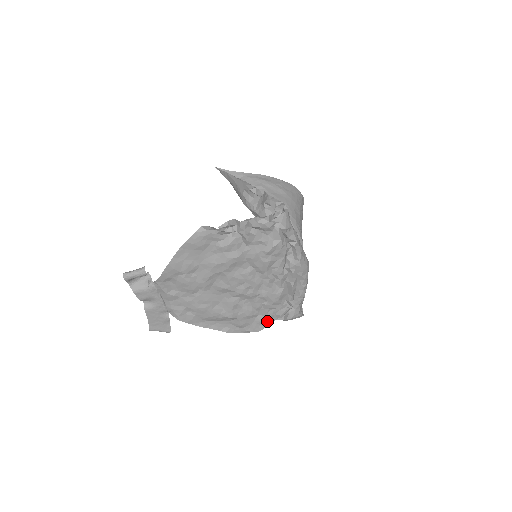
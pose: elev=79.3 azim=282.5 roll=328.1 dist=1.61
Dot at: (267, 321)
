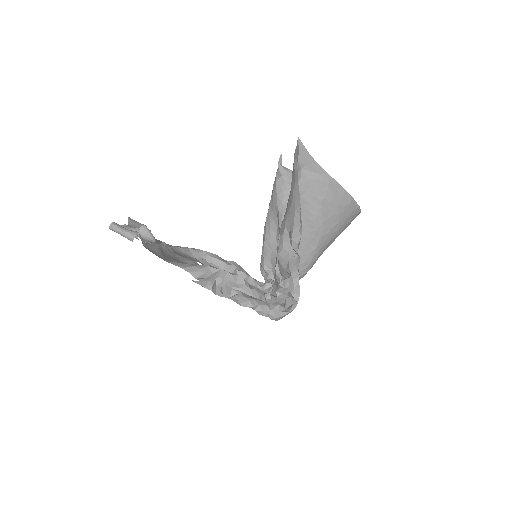
Dot at: occluded
